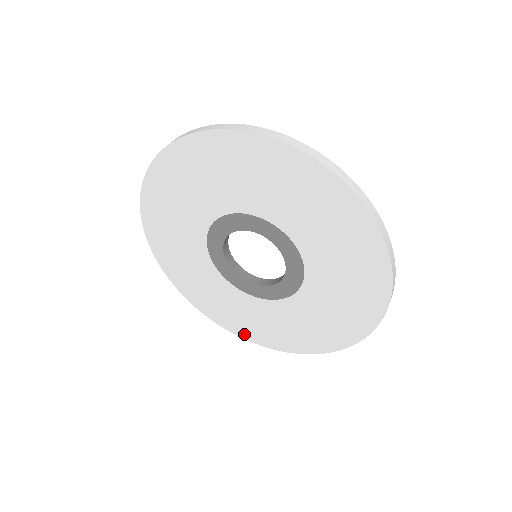
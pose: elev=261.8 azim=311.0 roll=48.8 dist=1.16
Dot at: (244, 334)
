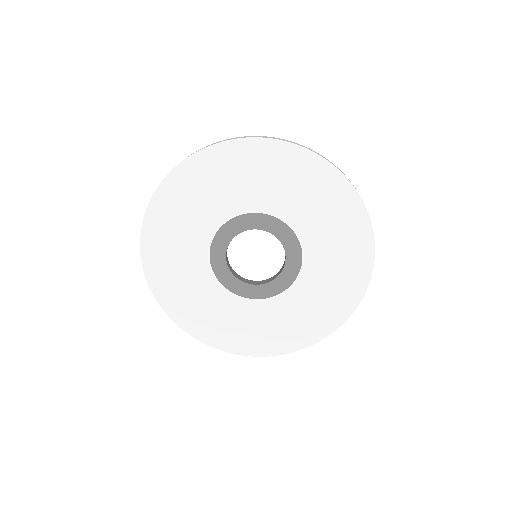
Dot at: (319, 334)
